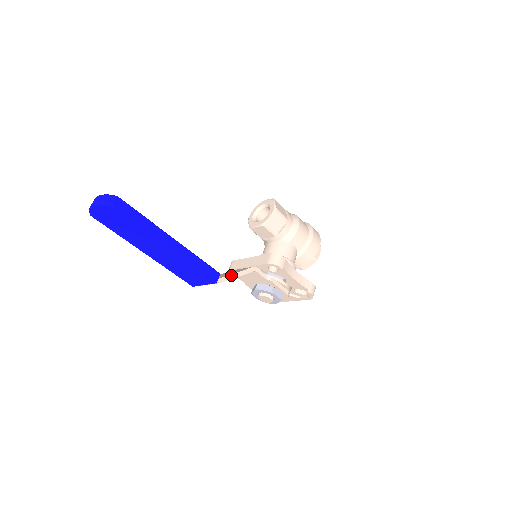
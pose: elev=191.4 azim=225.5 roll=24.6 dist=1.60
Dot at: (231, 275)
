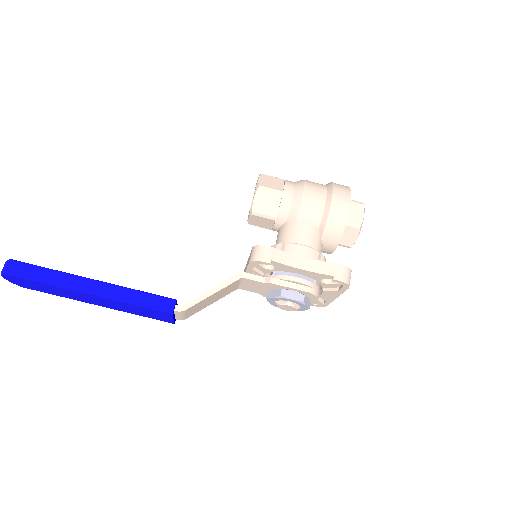
Dot at: (200, 296)
